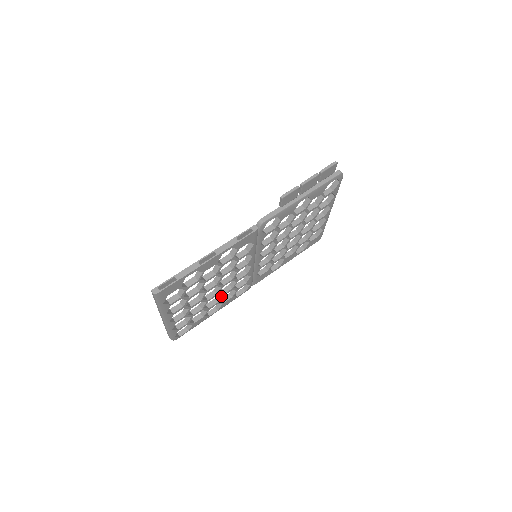
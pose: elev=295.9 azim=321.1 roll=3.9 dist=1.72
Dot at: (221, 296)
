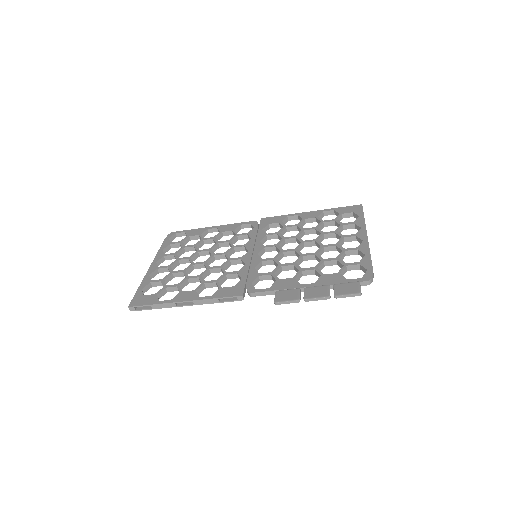
Dot at: (217, 247)
